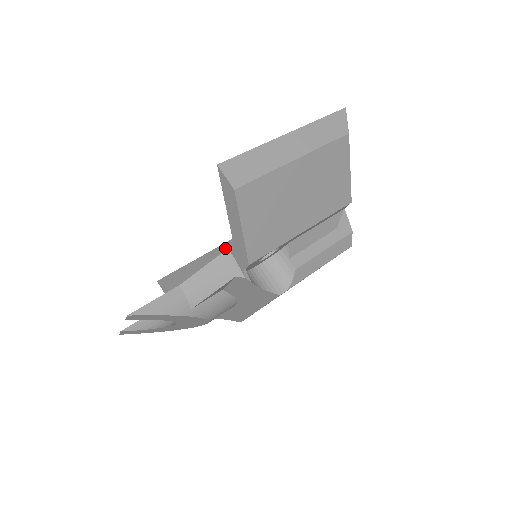
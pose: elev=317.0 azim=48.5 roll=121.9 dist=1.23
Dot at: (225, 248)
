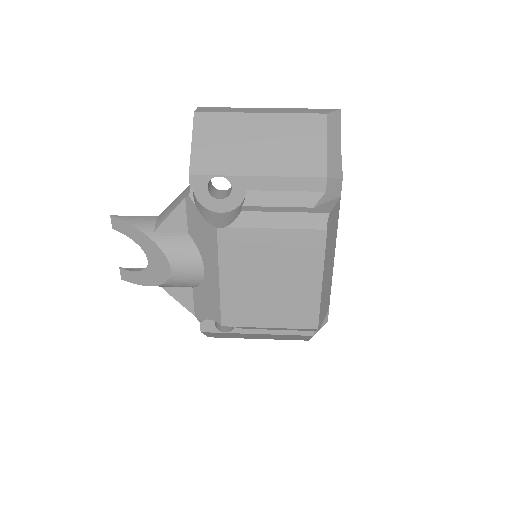
Dot at: occluded
